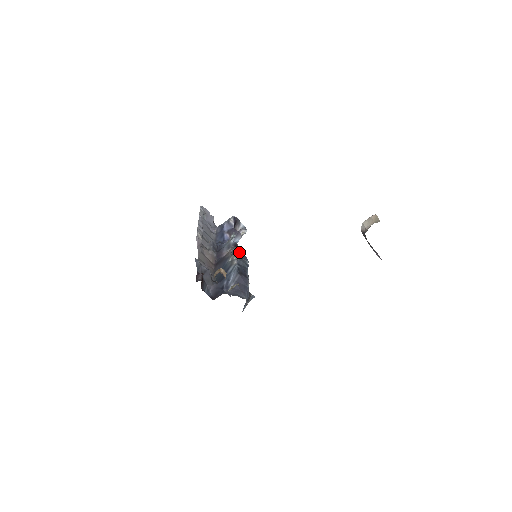
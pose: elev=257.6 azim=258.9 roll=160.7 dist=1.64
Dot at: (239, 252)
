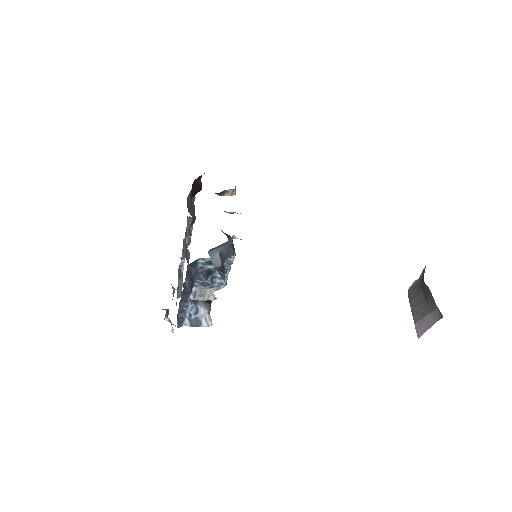
Dot at: occluded
